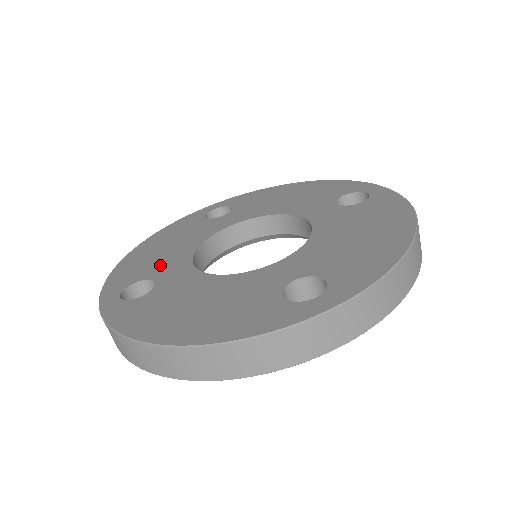
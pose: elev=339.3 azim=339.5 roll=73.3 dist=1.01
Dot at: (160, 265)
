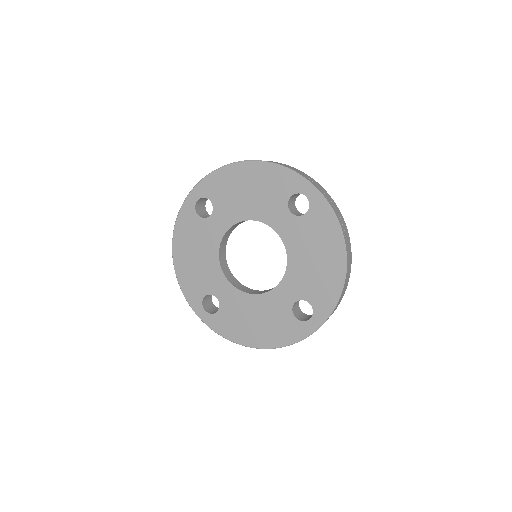
Dot at: (207, 280)
